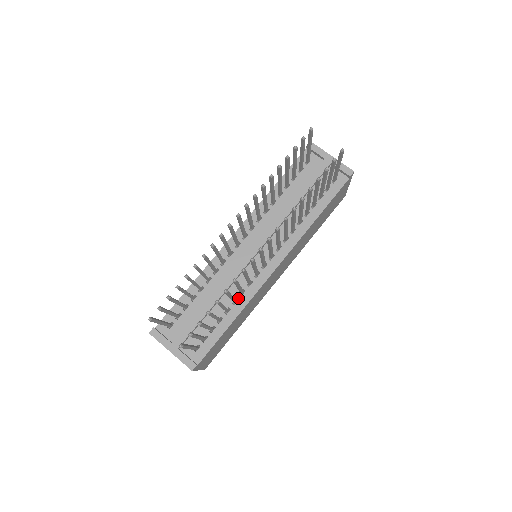
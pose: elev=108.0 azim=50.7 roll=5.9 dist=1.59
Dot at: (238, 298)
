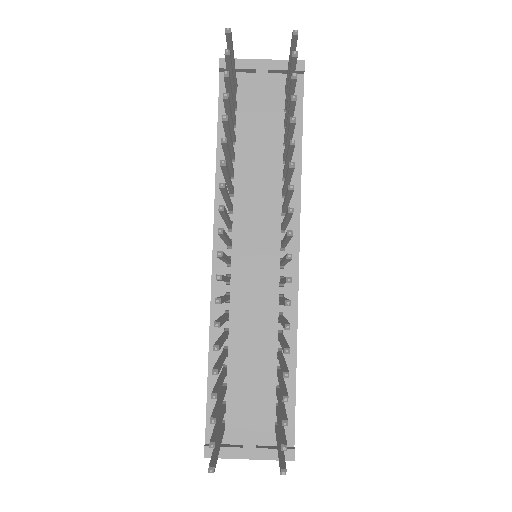
Dot at: (280, 328)
